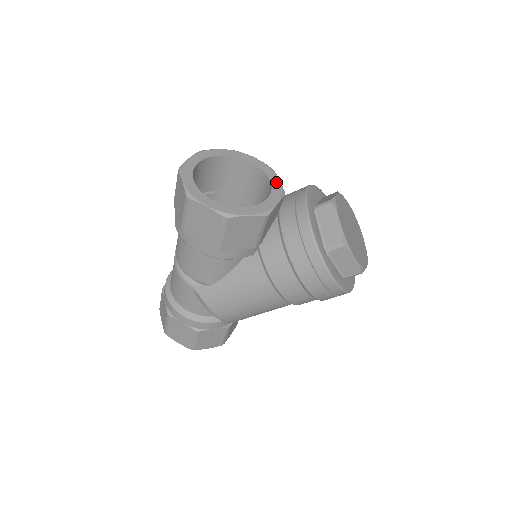
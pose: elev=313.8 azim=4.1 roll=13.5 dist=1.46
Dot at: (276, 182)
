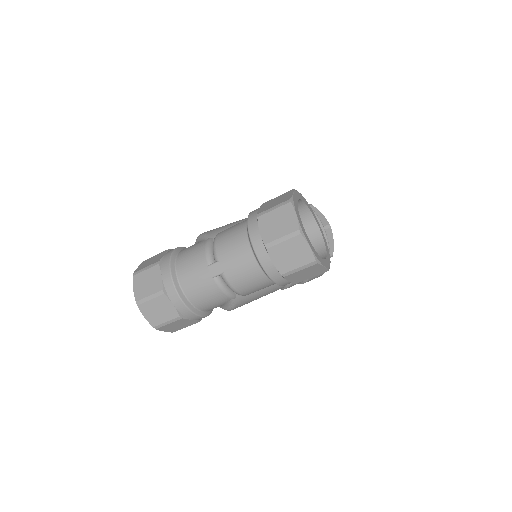
Dot at: (316, 219)
